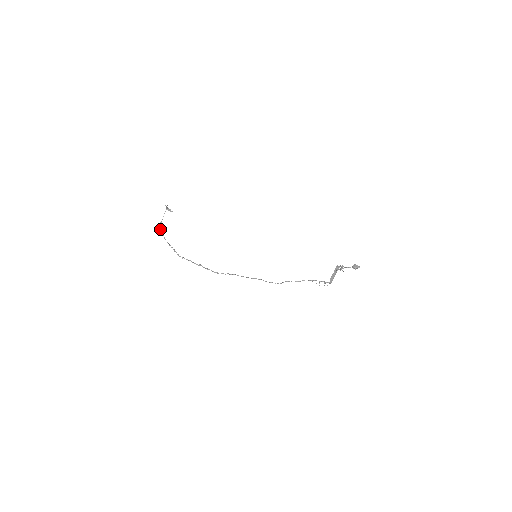
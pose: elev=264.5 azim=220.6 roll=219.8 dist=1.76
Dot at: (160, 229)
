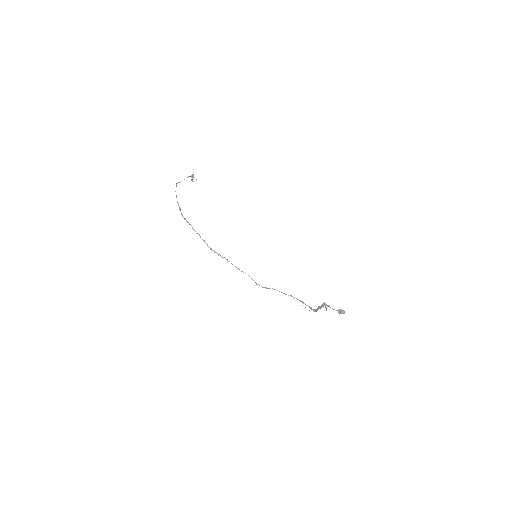
Dot at: (176, 186)
